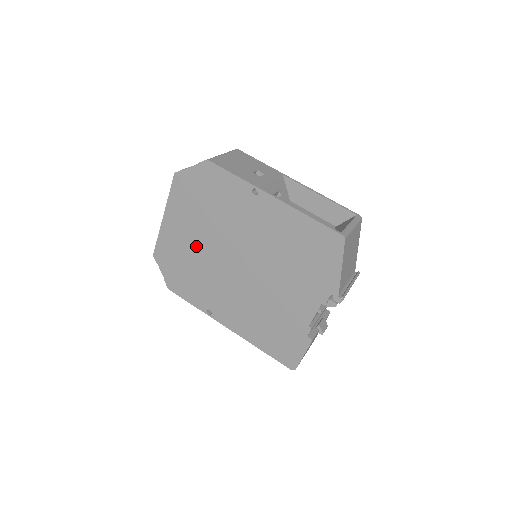
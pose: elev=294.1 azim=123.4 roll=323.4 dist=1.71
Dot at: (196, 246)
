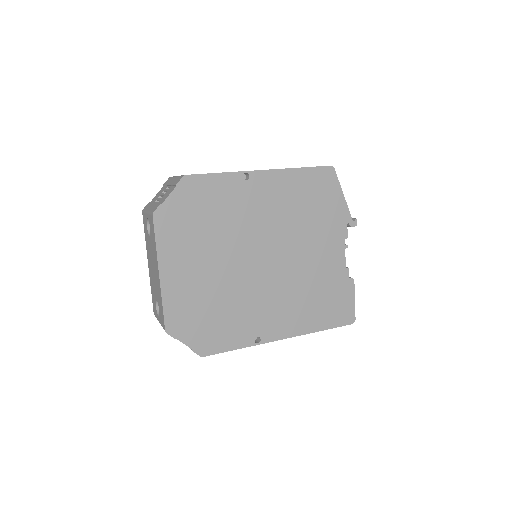
Dot at: (212, 278)
